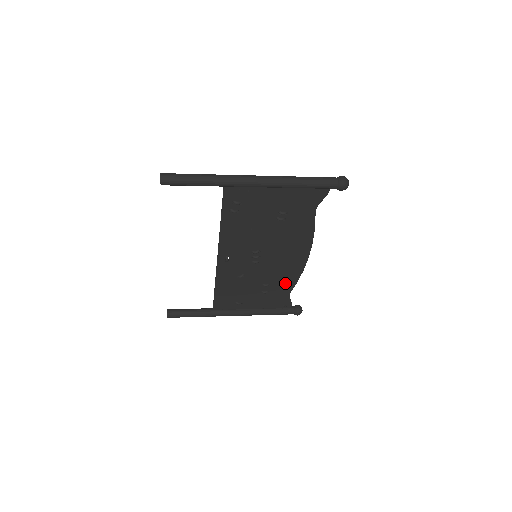
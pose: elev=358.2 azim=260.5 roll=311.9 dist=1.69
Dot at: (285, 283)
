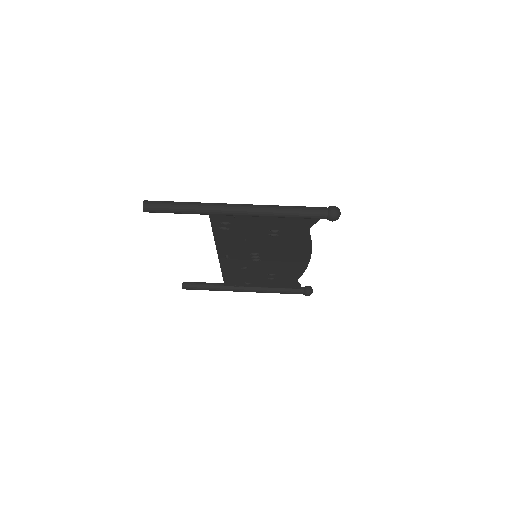
Dot at: (290, 274)
